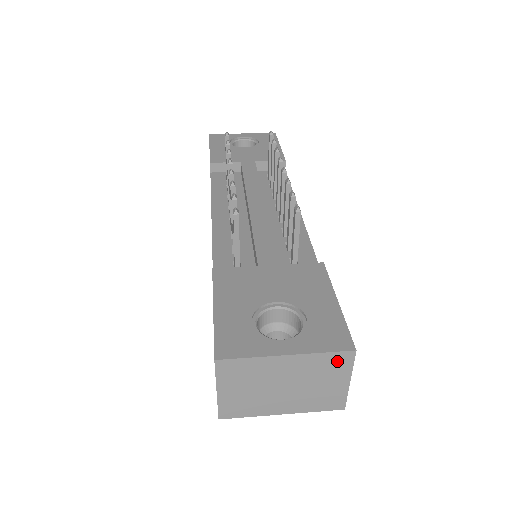
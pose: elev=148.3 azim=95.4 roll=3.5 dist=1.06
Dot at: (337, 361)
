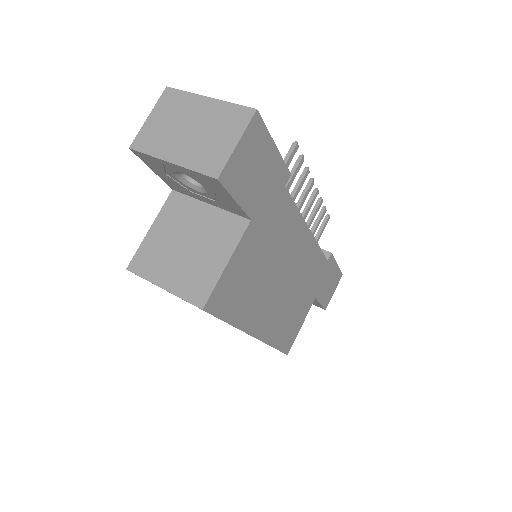
Dot at: (239, 116)
